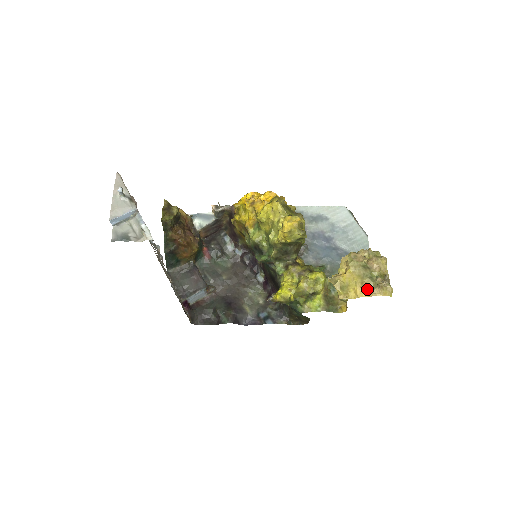
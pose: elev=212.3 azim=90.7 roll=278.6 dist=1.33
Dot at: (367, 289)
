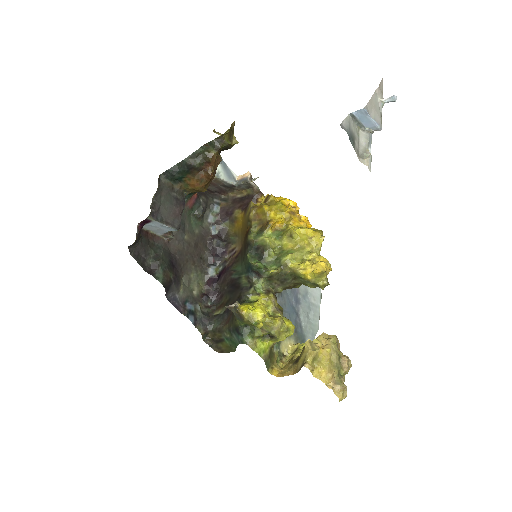
Dot at: (332, 379)
